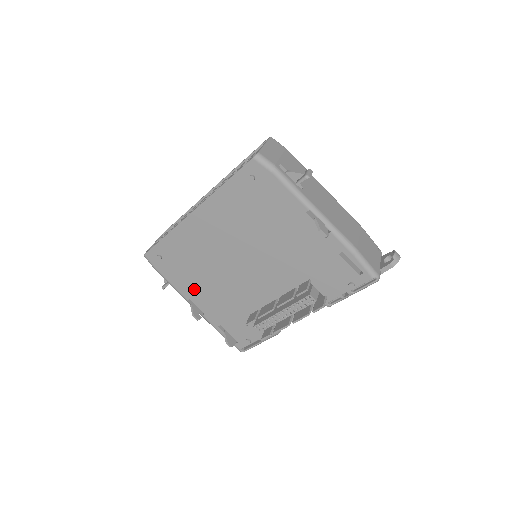
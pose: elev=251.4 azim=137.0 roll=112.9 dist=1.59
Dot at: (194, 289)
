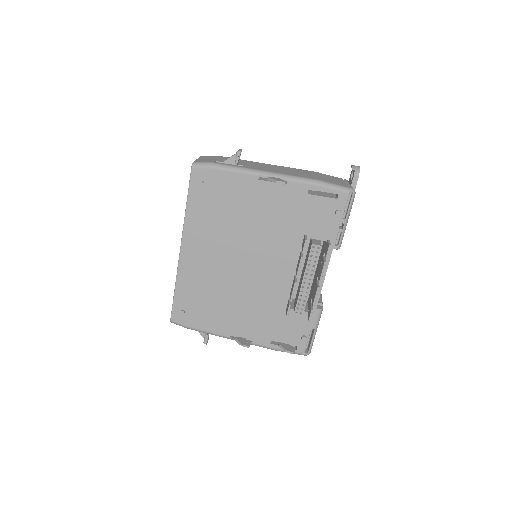
Dot at: (227, 321)
